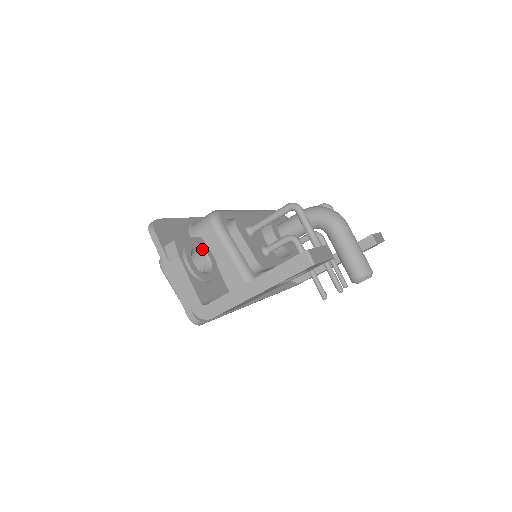
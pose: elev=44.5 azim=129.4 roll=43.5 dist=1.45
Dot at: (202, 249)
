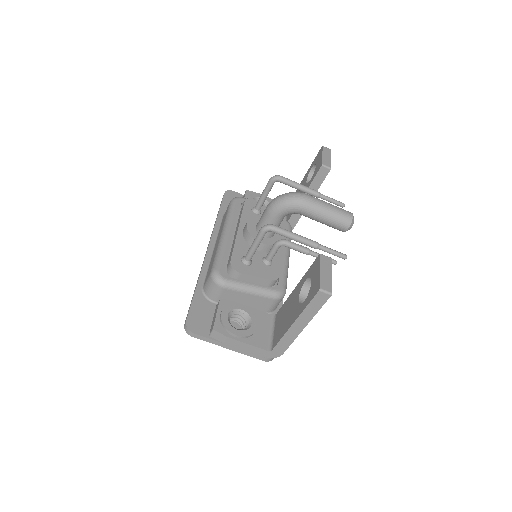
Dot at: (231, 310)
